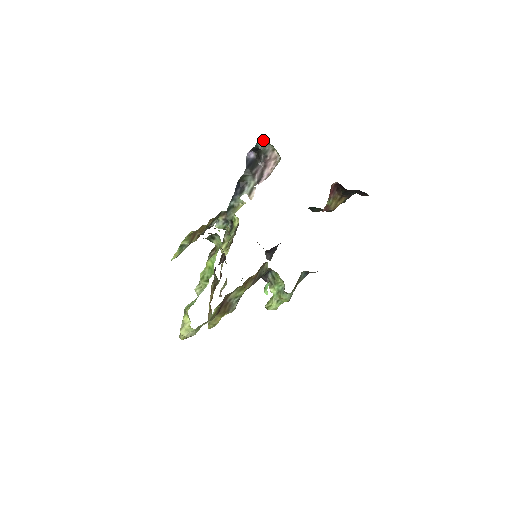
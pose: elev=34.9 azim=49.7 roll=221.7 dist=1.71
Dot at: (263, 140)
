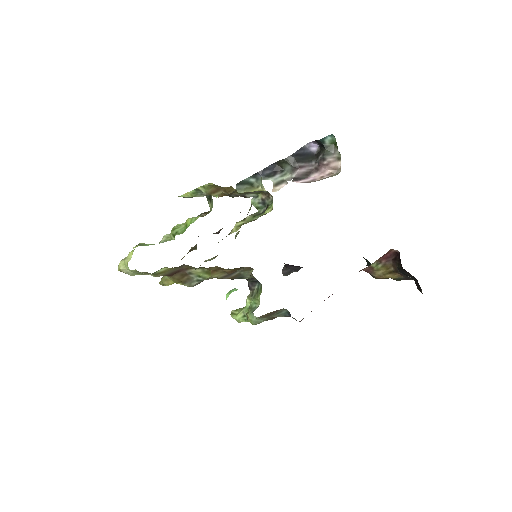
Dot at: (334, 139)
